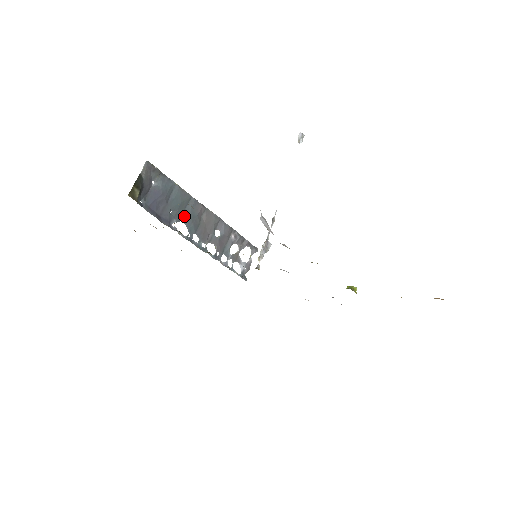
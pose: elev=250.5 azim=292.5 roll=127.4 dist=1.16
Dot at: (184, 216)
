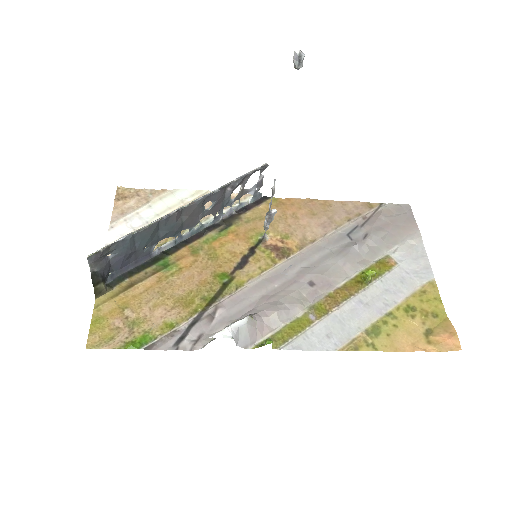
Dot at: (161, 236)
